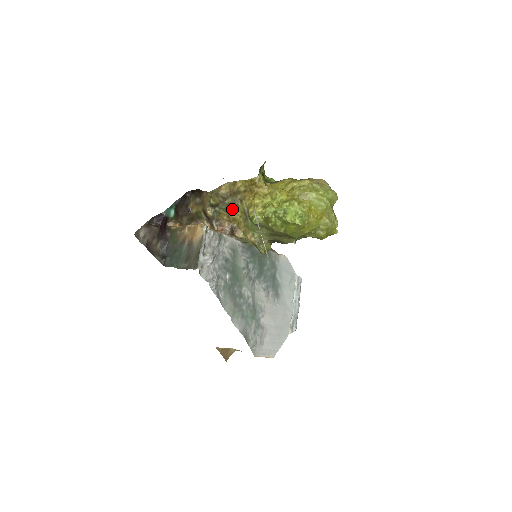
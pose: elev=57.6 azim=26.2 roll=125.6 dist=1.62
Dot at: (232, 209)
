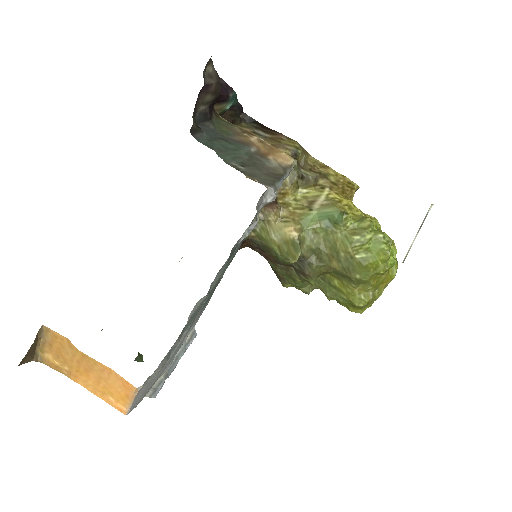
Dot at: (298, 183)
